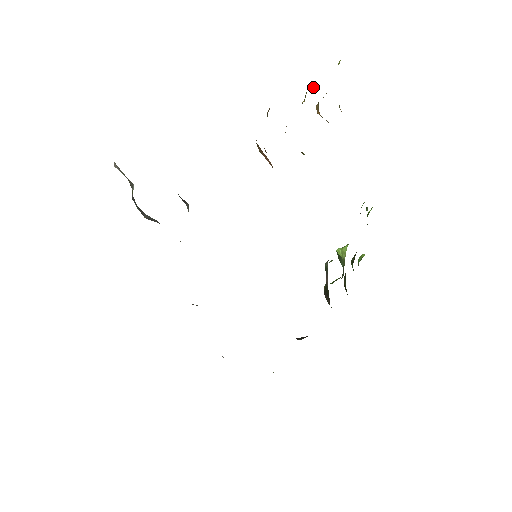
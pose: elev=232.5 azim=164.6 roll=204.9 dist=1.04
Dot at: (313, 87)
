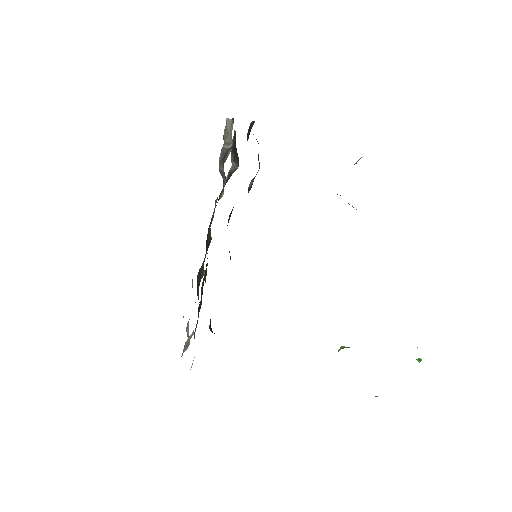
Dot at: occluded
